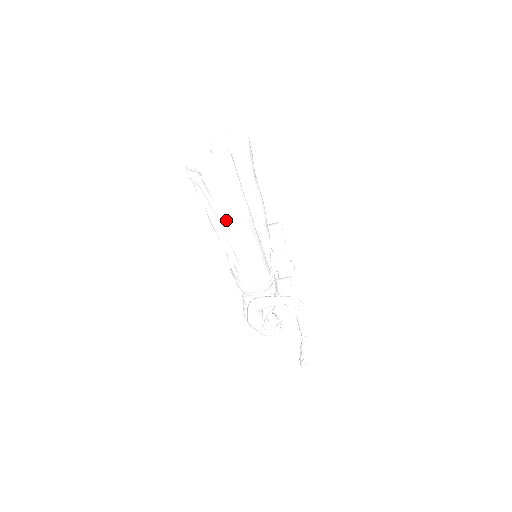
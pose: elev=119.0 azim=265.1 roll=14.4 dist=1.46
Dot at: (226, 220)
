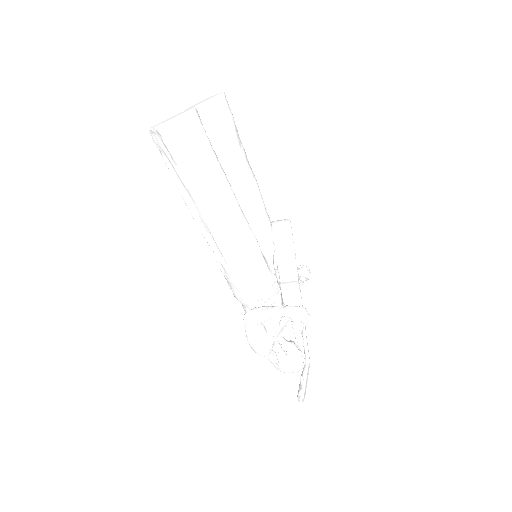
Dot at: (198, 195)
